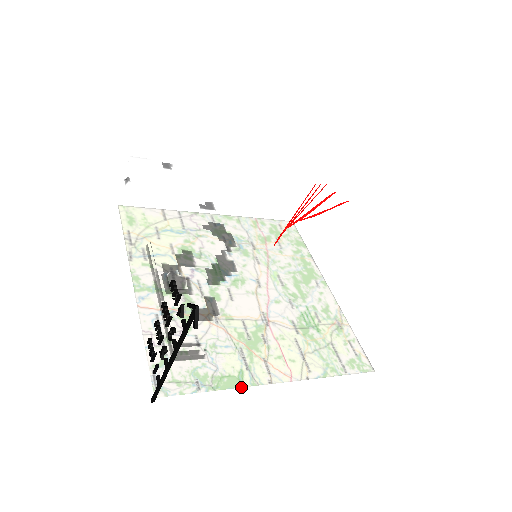
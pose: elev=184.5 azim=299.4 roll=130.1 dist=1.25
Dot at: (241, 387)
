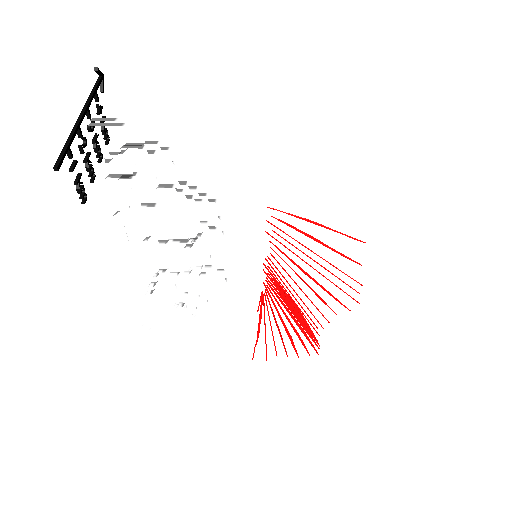
Dot at: occluded
